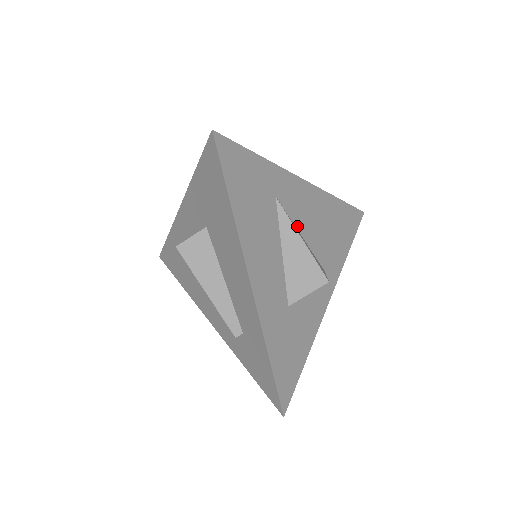
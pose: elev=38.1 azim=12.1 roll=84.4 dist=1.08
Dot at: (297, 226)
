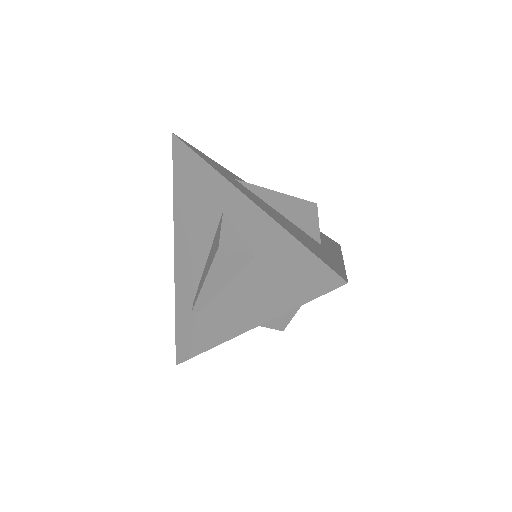
Dot at: occluded
